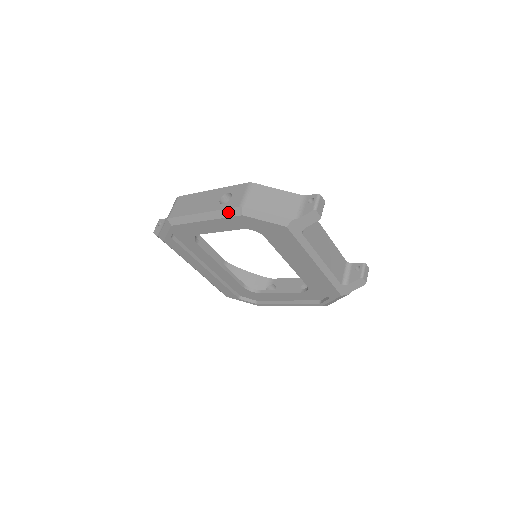
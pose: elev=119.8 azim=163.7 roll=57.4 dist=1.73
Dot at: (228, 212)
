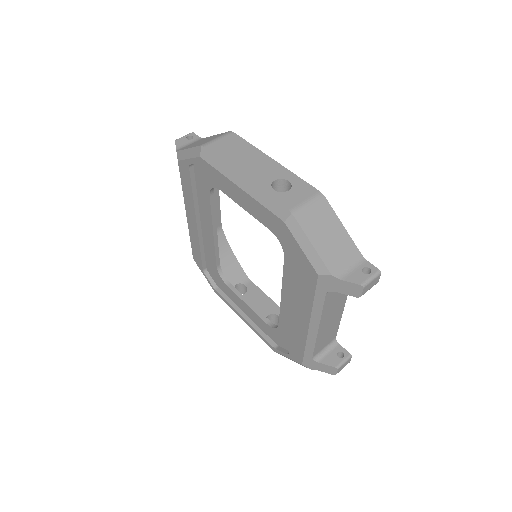
Dot at: (272, 204)
